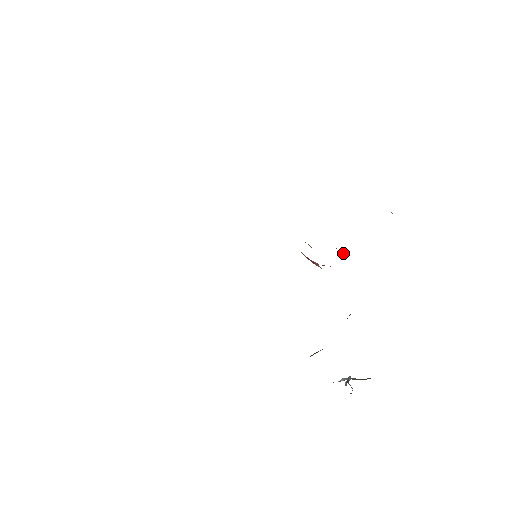
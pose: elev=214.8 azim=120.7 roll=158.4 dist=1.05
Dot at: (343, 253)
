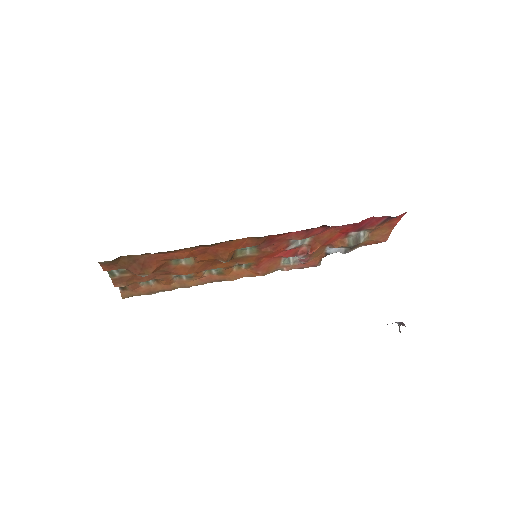
Dot at: (331, 250)
